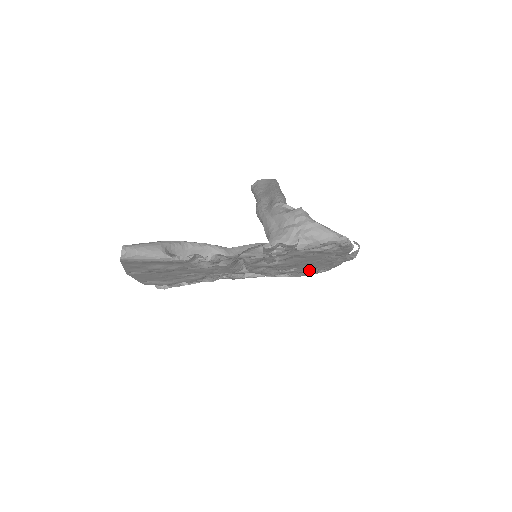
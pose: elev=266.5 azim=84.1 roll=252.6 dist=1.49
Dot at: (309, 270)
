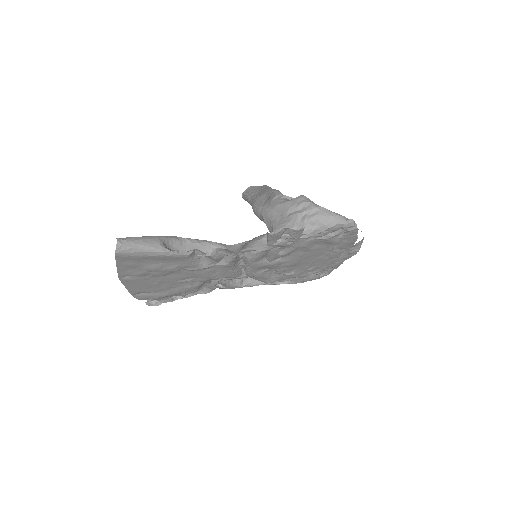
Dot at: (310, 273)
